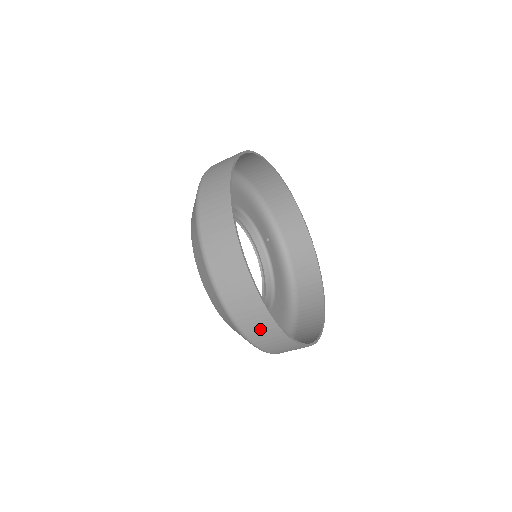
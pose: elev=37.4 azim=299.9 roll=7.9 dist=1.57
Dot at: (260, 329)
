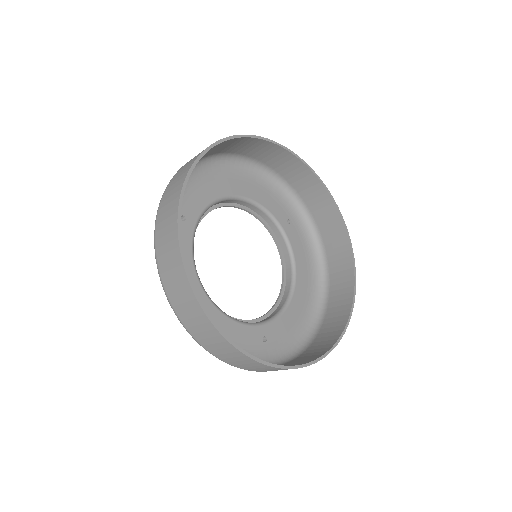
Dot at: (236, 359)
